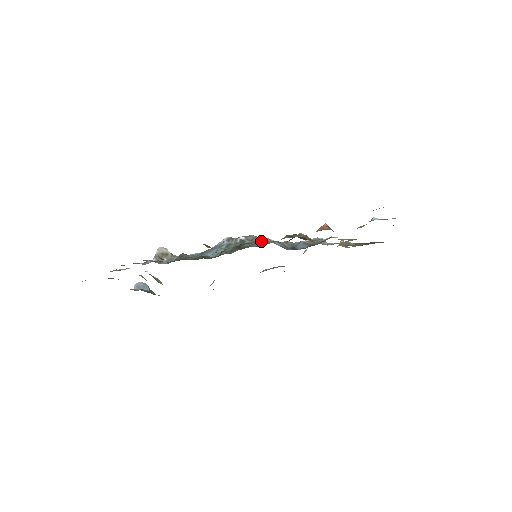
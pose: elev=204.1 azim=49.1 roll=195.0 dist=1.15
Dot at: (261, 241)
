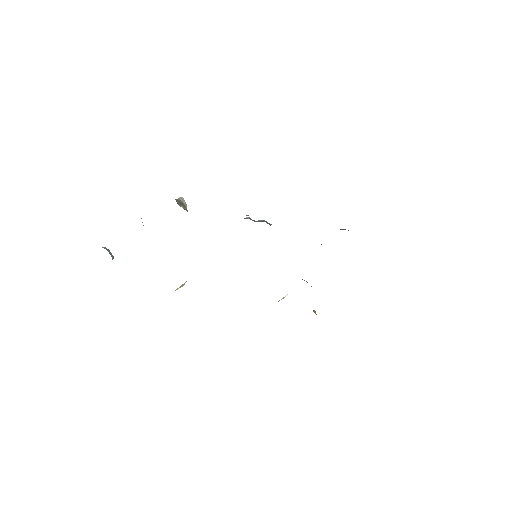
Dot at: occluded
